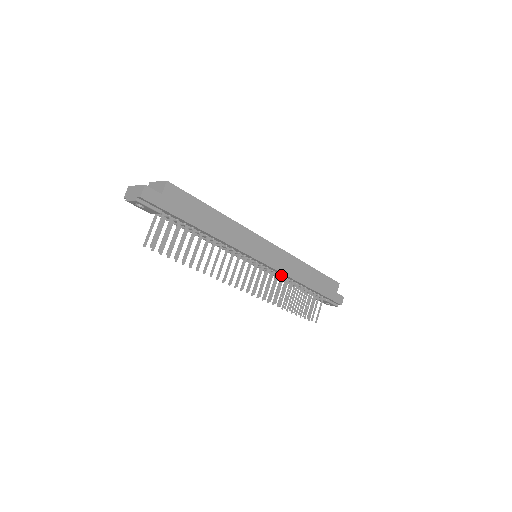
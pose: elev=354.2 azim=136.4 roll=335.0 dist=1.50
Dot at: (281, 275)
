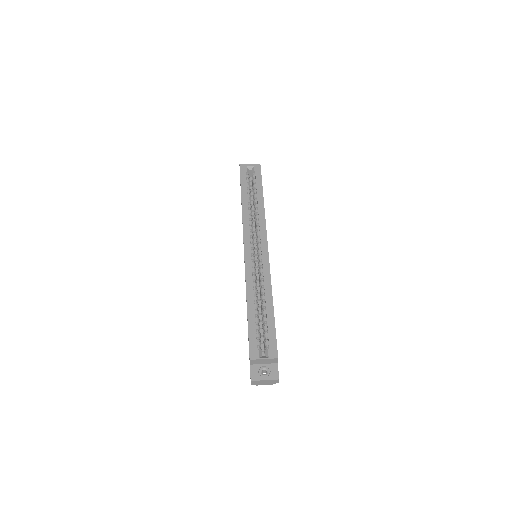
Dot at: occluded
